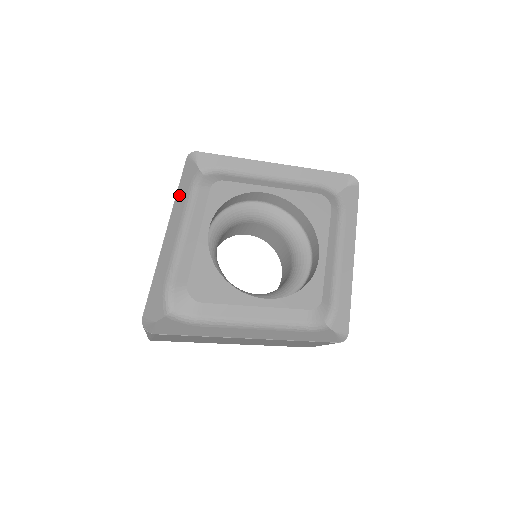
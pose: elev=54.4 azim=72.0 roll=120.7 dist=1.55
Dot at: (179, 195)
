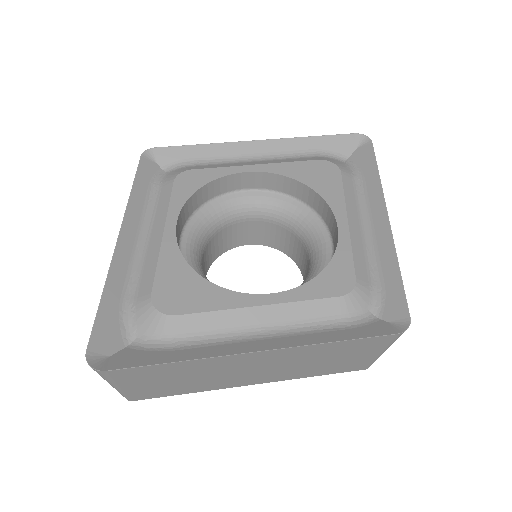
Dot at: (134, 196)
